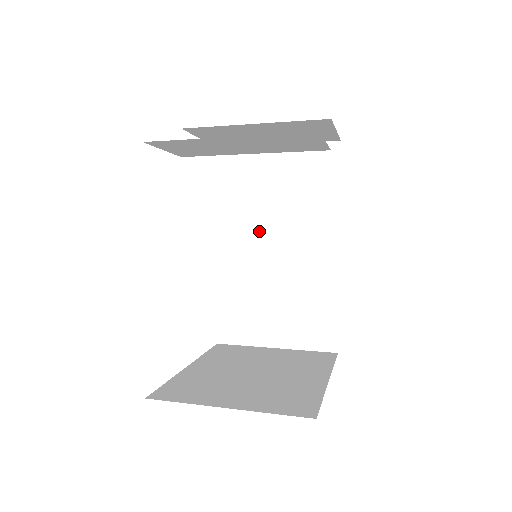
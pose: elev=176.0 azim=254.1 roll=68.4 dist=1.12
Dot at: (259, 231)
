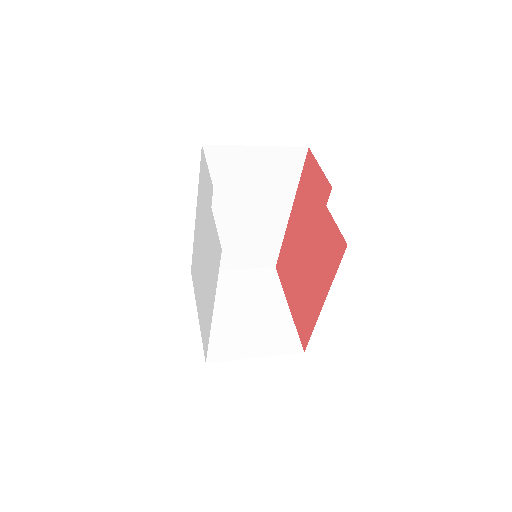
Dot at: (233, 205)
